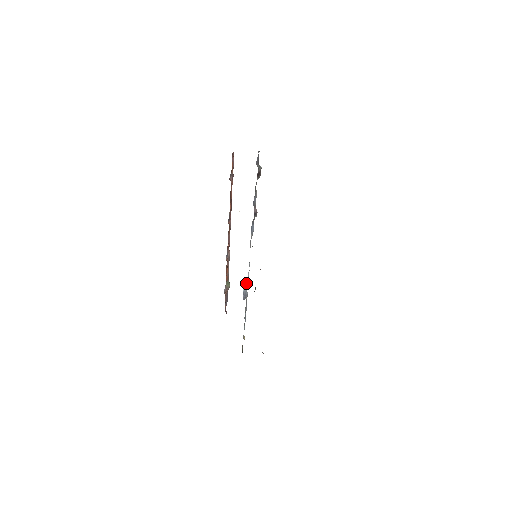
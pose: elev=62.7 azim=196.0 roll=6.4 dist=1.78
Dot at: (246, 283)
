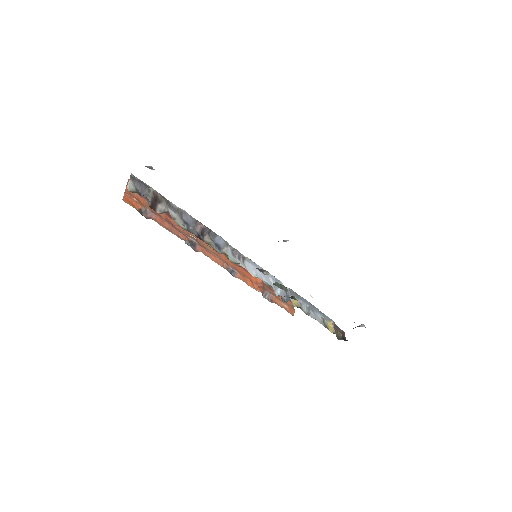
Dot at: occluded
